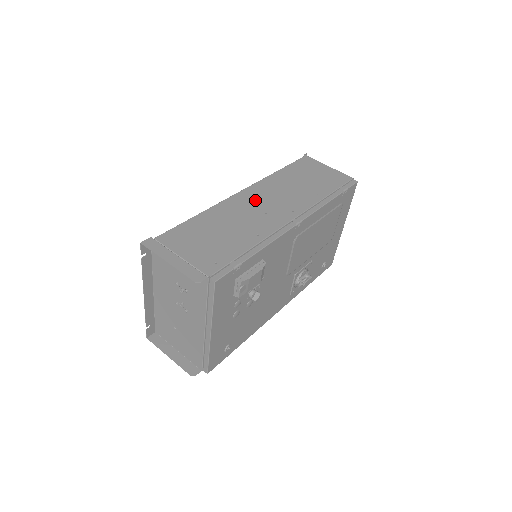
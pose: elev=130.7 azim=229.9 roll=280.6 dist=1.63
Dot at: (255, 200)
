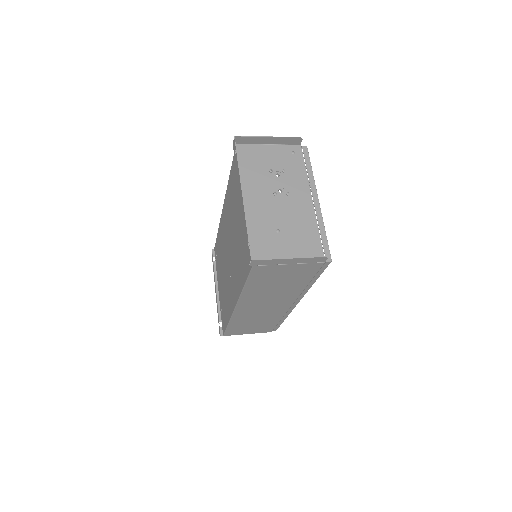
Dot at: occluded
